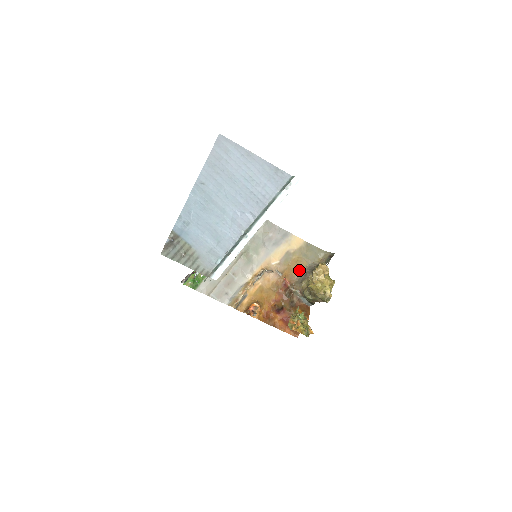
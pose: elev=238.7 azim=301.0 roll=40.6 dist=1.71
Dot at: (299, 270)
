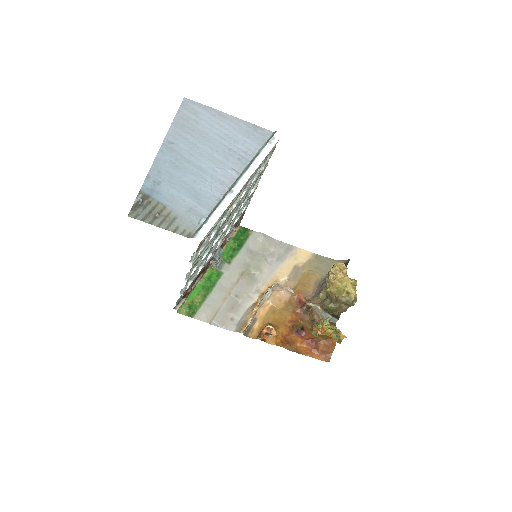
Dot at: (313, 284)
